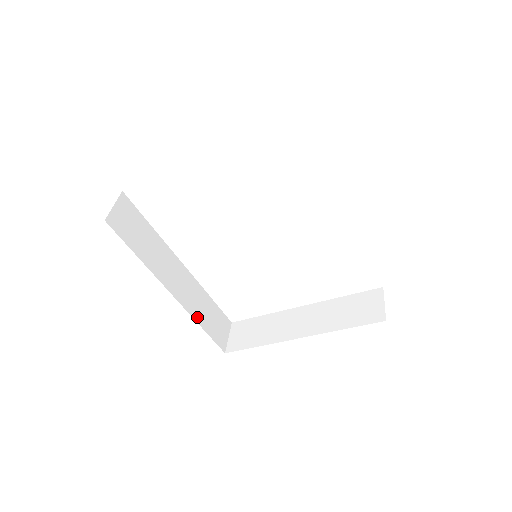
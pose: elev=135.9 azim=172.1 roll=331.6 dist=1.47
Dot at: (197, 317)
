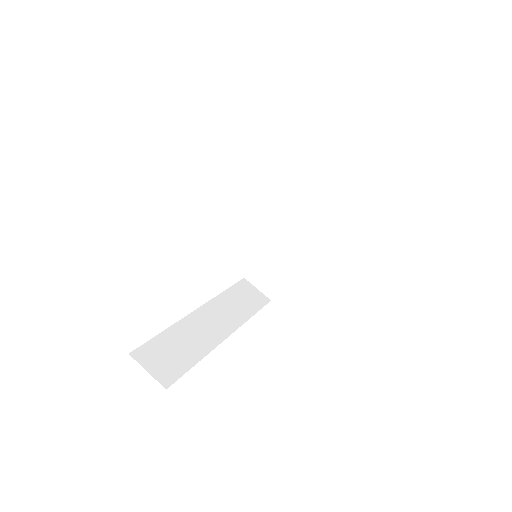
Dot at: (244, 317)
